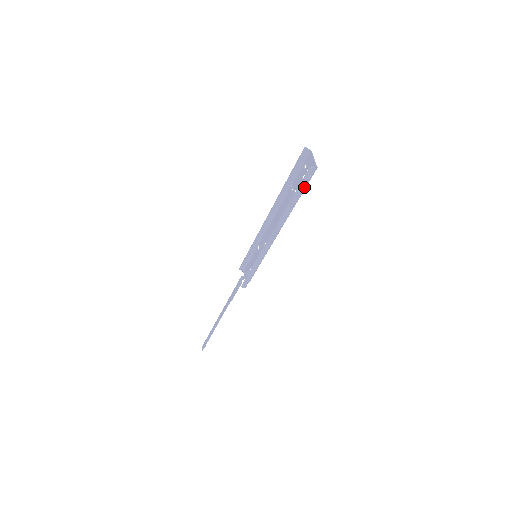
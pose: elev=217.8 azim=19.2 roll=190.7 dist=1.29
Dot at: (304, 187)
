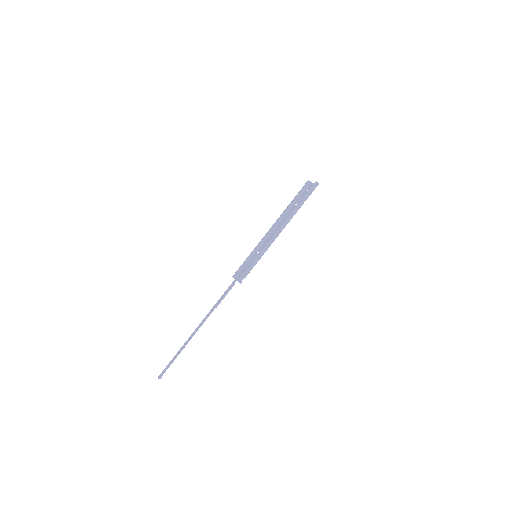
Dot at: (309, 195)
